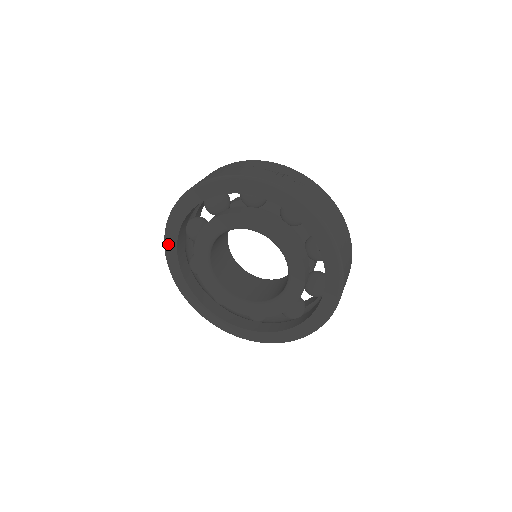
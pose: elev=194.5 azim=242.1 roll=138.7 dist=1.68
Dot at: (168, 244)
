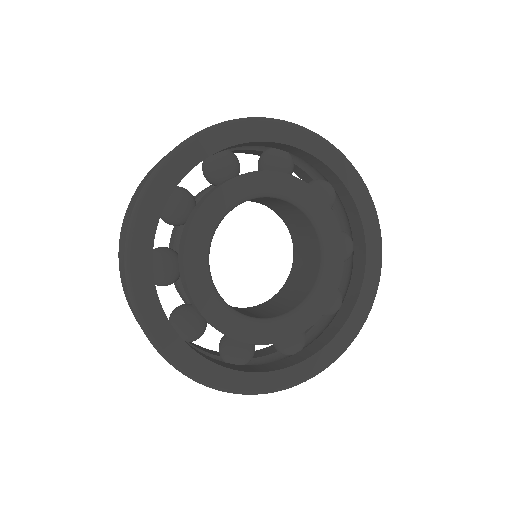
Dot at: (144, 209)
